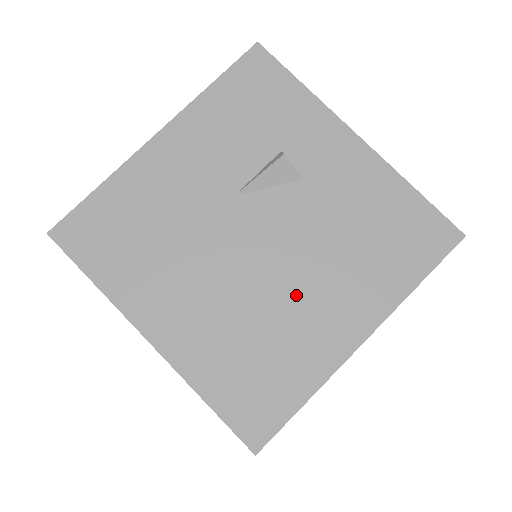
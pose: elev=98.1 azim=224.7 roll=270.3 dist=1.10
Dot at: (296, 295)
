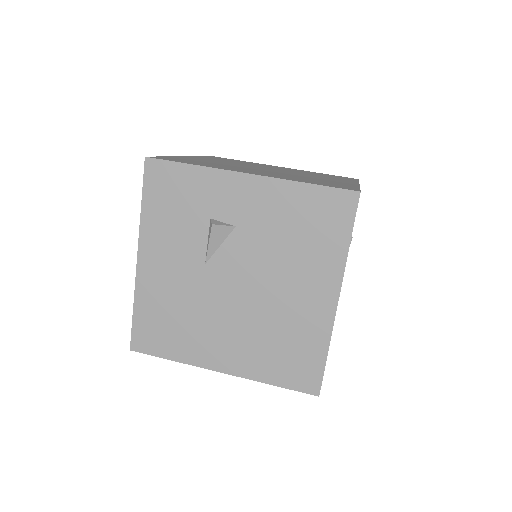
Dot at: (280, 299)
